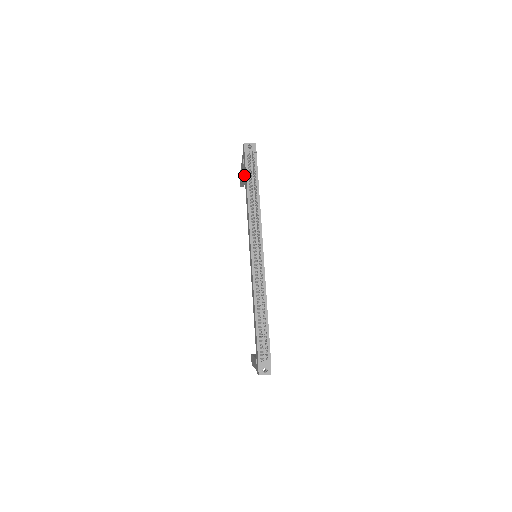
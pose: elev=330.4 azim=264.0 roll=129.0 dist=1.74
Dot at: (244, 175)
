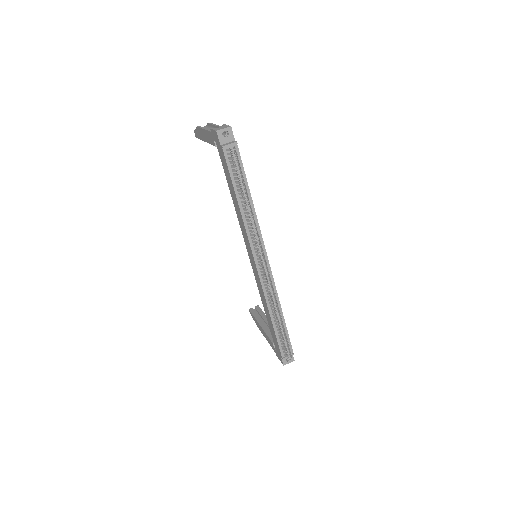
Dot at: occluded
